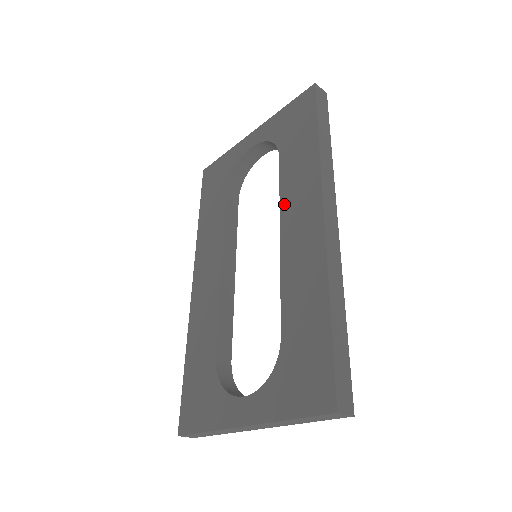
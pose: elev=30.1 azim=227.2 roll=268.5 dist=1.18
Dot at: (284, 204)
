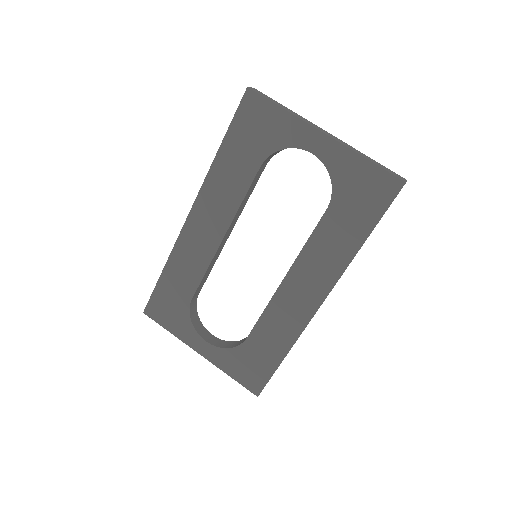
Dot at: (302, 259)
